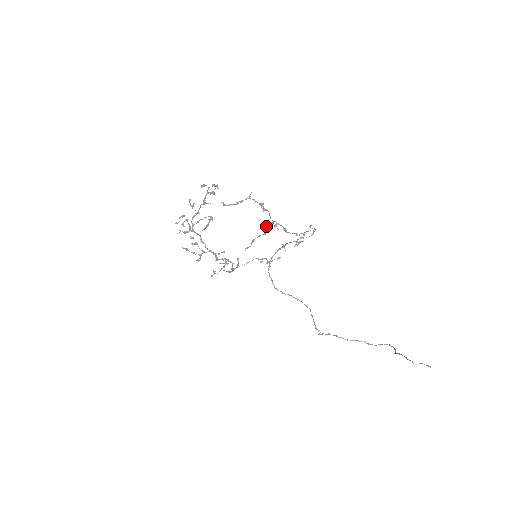
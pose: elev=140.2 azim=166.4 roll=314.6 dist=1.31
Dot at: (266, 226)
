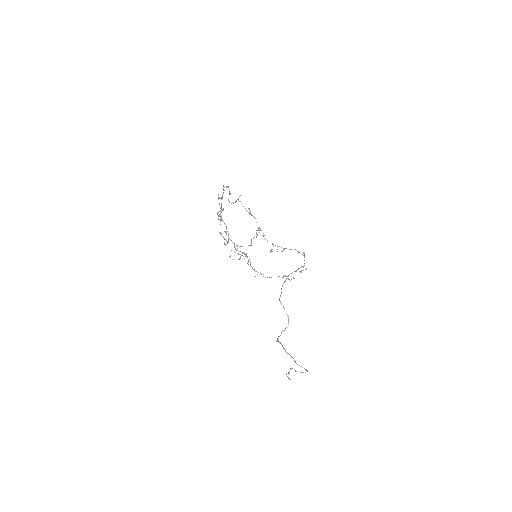
Dot at: (256, 230)
